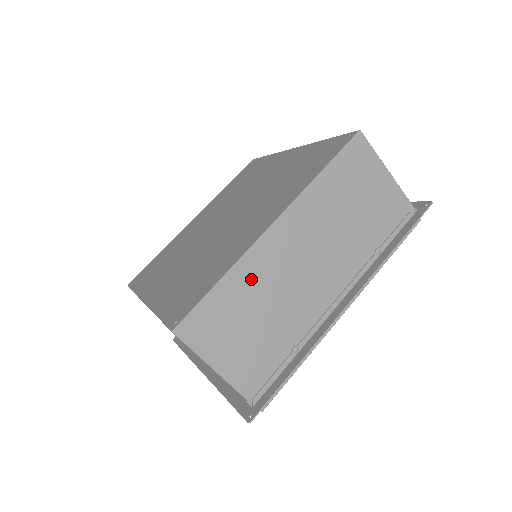
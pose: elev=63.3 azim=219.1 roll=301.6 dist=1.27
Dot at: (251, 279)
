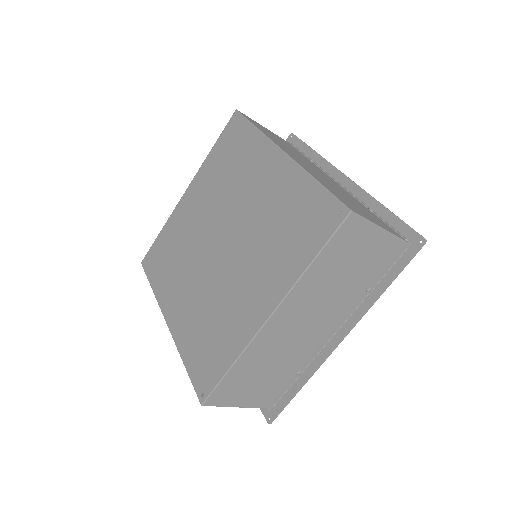
Dot at: (257, 355)
